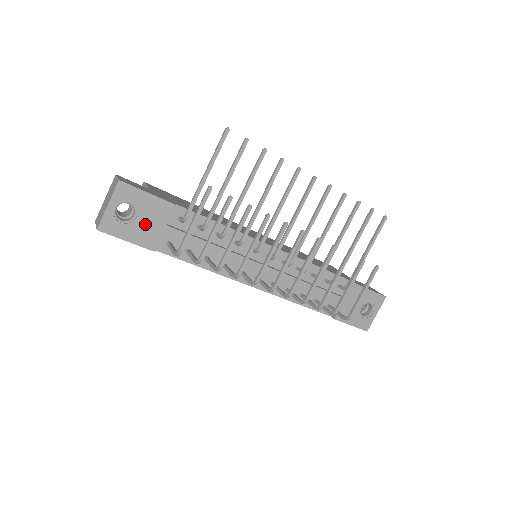
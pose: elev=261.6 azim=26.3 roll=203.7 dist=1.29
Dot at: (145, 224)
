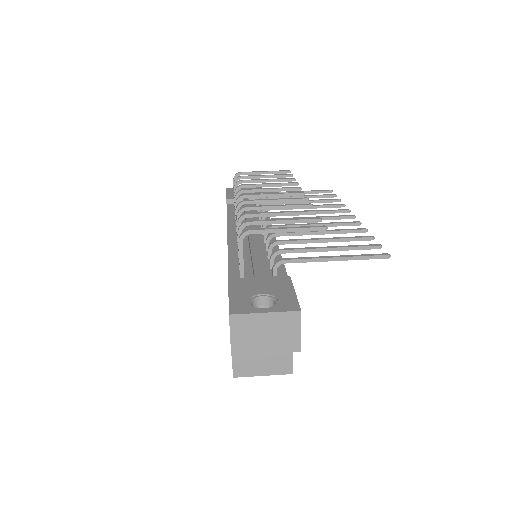
Dot at: occluded
